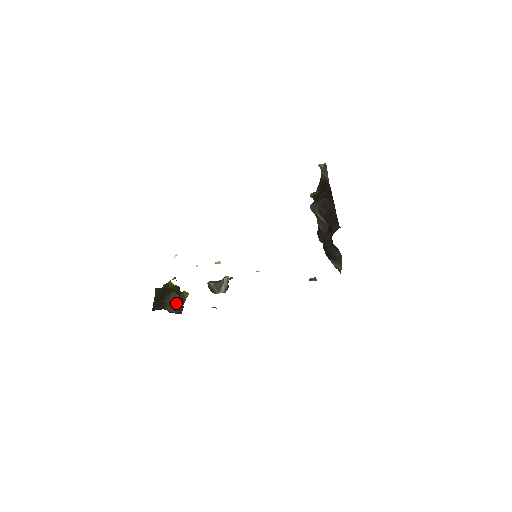
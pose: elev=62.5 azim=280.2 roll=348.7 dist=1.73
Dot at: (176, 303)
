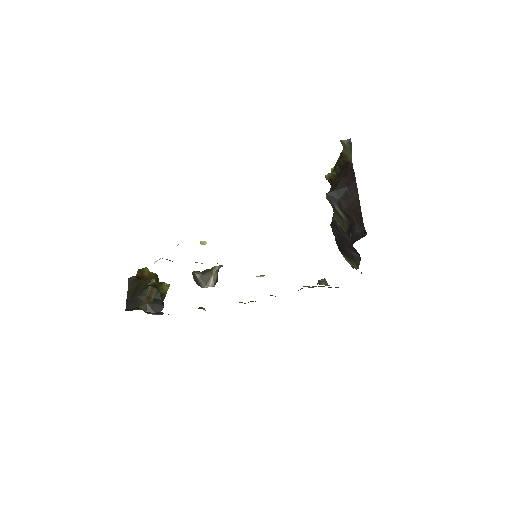
Dot at: (155, 300)
